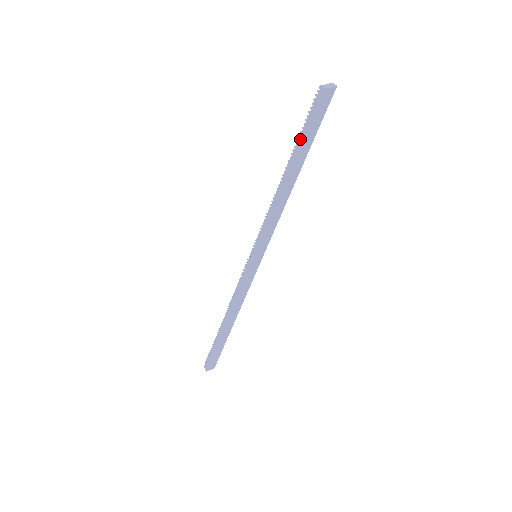
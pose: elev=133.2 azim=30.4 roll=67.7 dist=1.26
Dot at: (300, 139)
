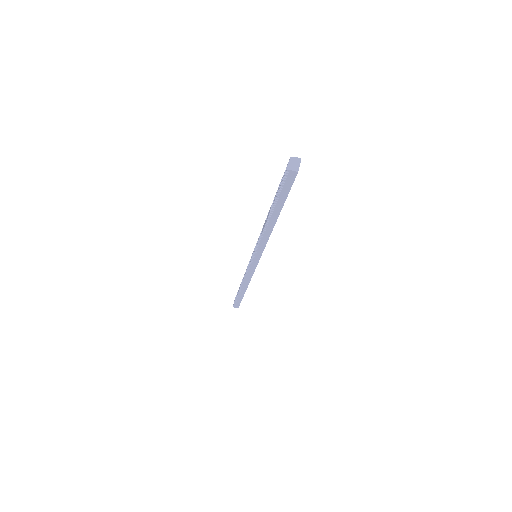
Dot at: (279, 201)
